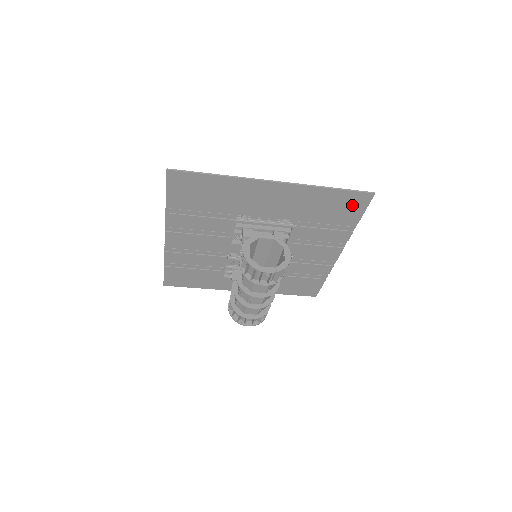
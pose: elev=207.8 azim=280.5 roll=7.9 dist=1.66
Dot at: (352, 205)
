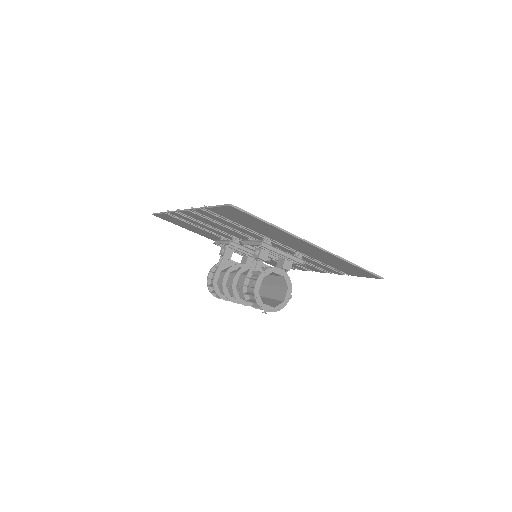
Dot at: (360, 273)
